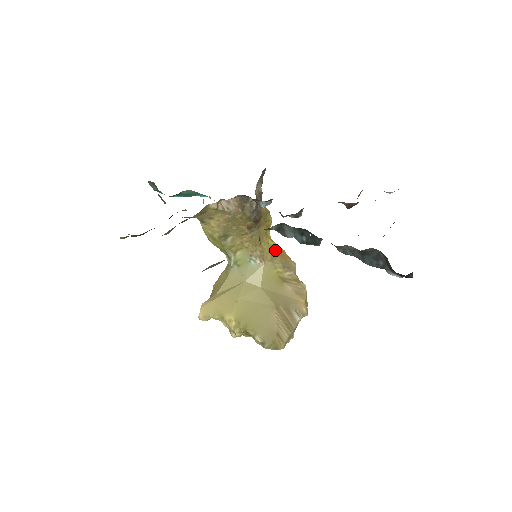
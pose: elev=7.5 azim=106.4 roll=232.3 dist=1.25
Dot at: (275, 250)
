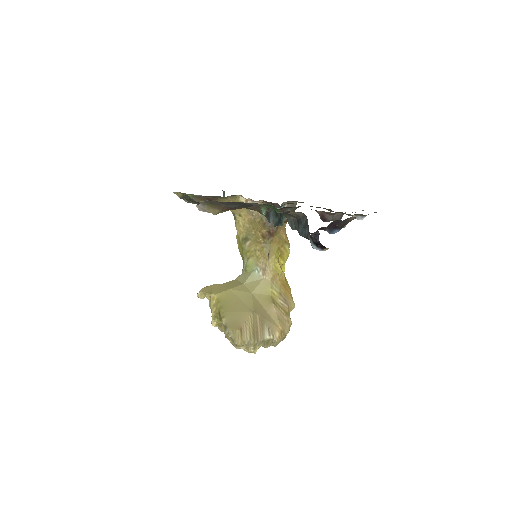
Dot at: (279, 275)
